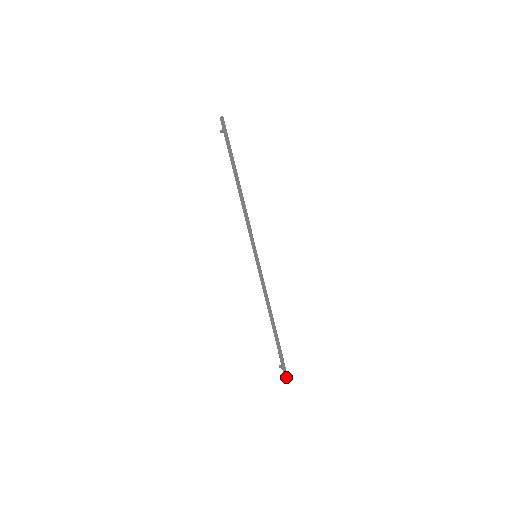
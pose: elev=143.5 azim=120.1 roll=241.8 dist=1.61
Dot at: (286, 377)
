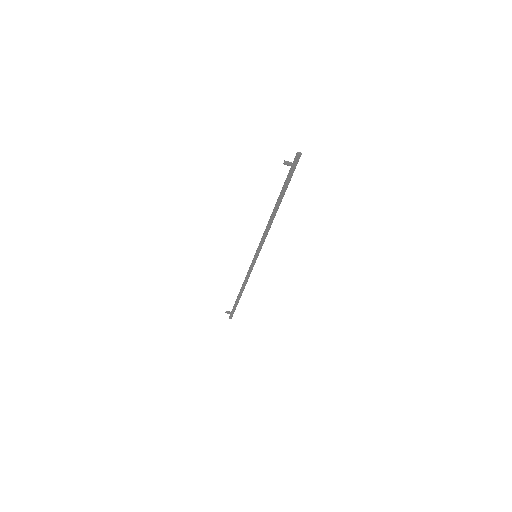
Dot at: occluded
